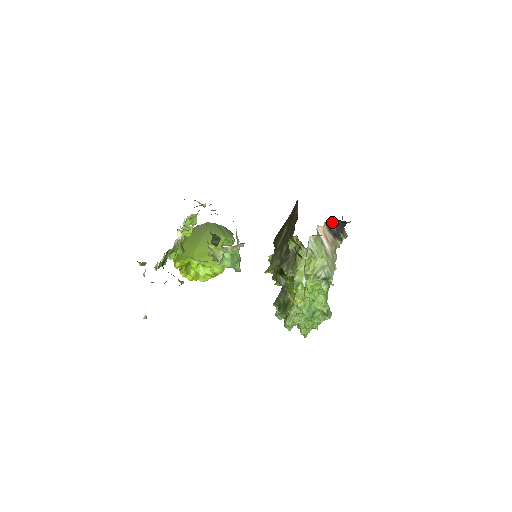
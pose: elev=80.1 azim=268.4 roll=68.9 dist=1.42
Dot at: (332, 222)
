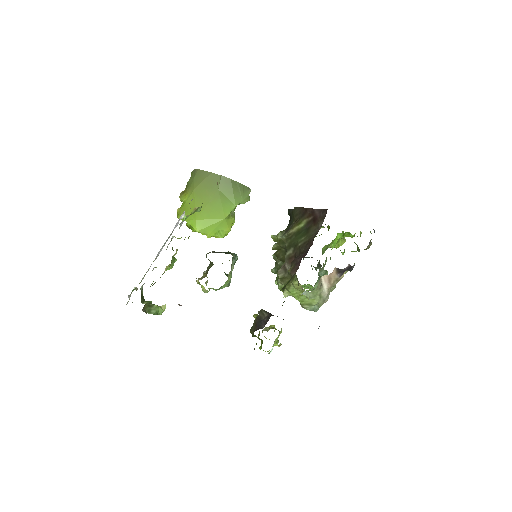
Dot at: (344, 268)
